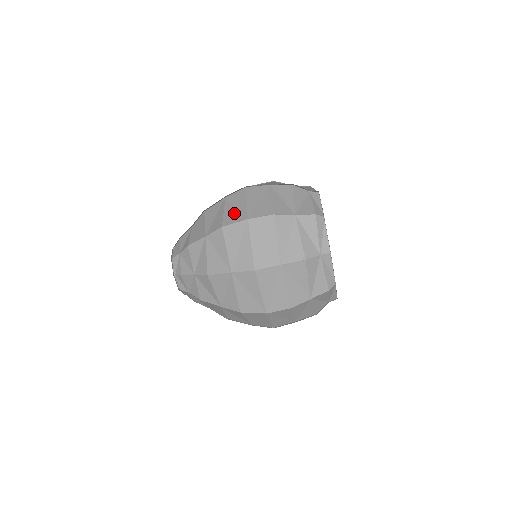
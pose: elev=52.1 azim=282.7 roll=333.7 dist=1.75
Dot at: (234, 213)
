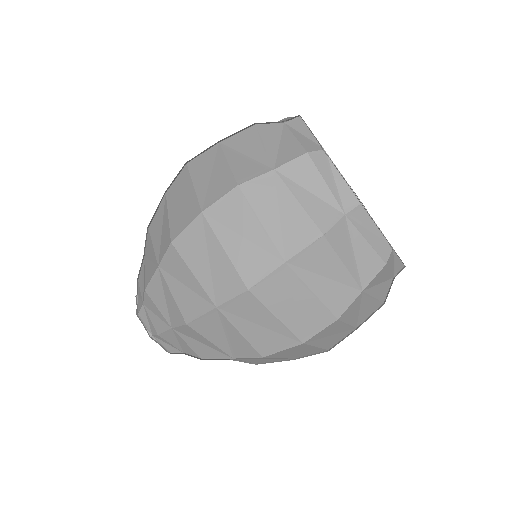
Dot at: (181, 212)
